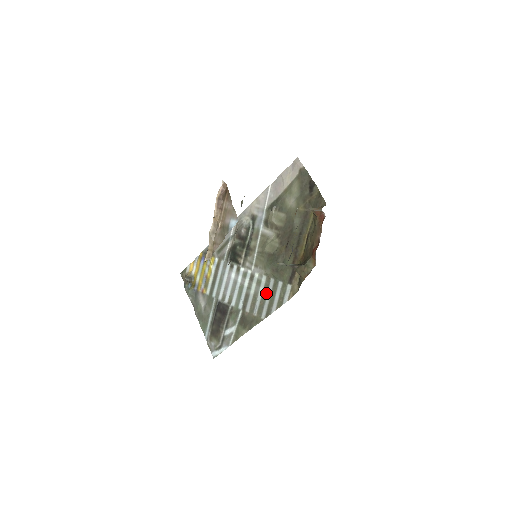
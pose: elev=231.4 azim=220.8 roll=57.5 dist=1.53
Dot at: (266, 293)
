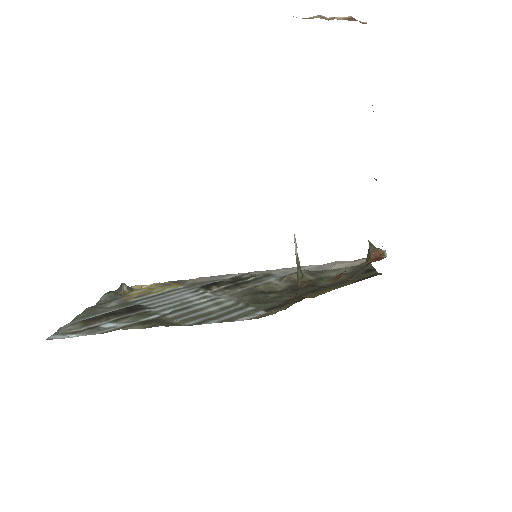
Dot at: (218, 311)
